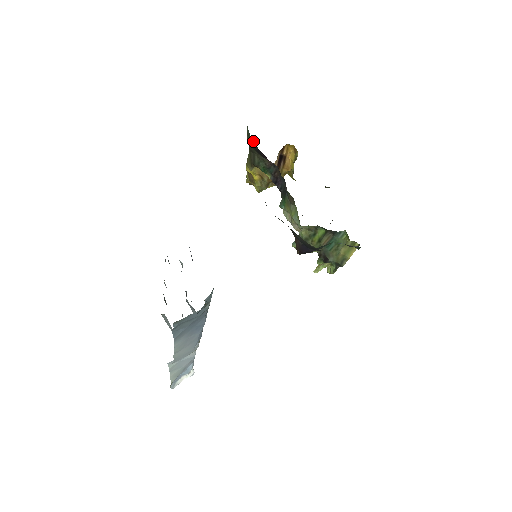
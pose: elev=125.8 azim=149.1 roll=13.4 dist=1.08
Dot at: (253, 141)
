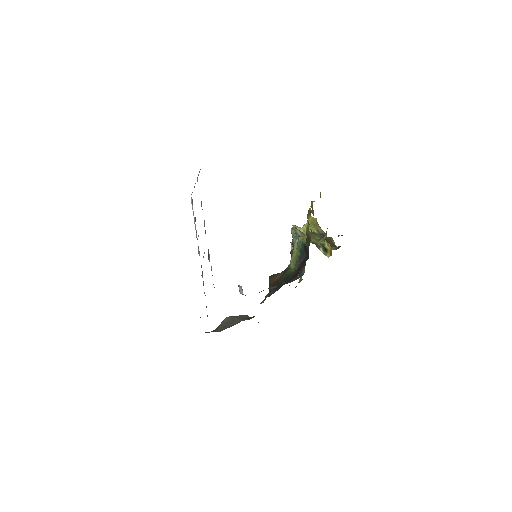
Dot at: (301, 271)
